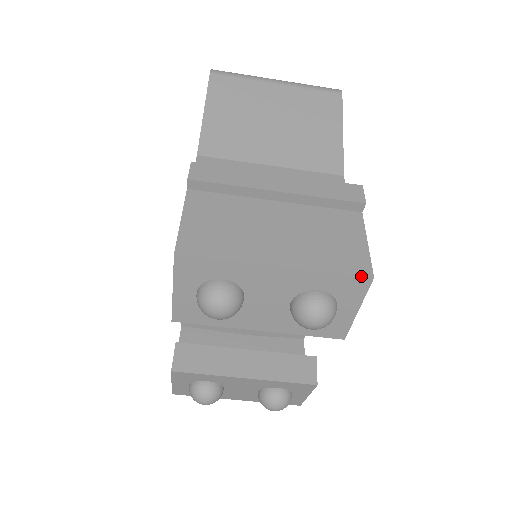
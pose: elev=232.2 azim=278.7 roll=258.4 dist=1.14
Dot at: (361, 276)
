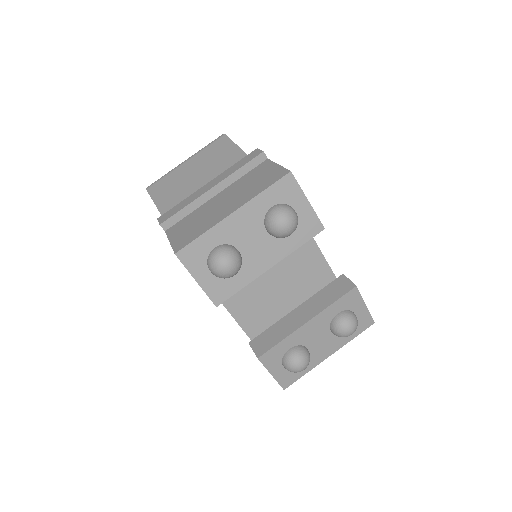
Dot at: (283, 177)
